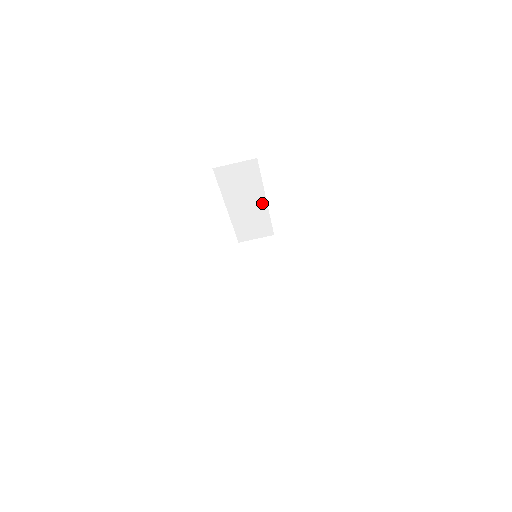
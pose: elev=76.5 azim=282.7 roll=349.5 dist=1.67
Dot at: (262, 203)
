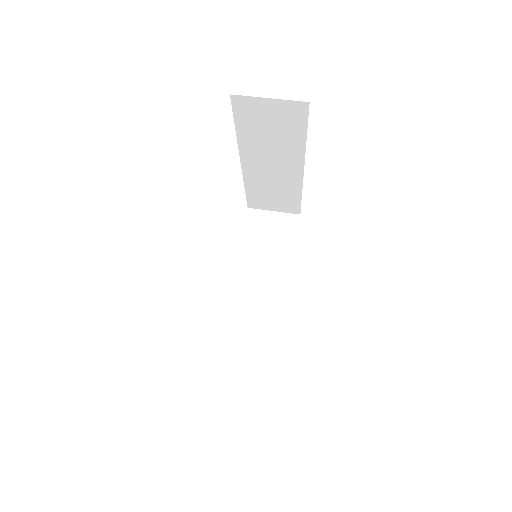
Dot at: (281, 294)
